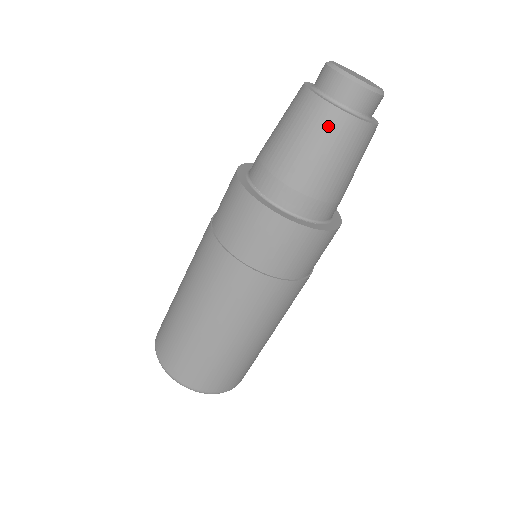
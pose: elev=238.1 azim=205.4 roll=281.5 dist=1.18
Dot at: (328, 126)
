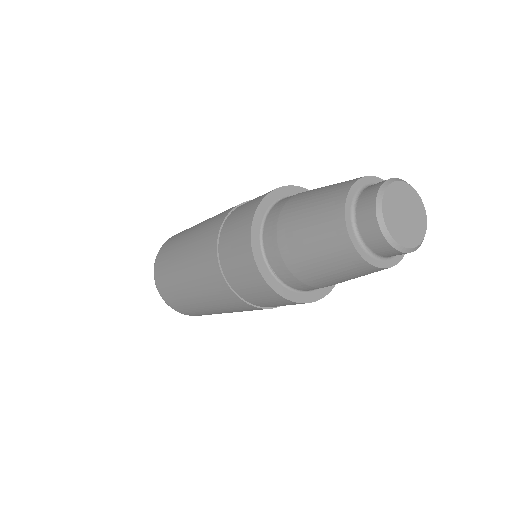
Dot at: (358, 271)
